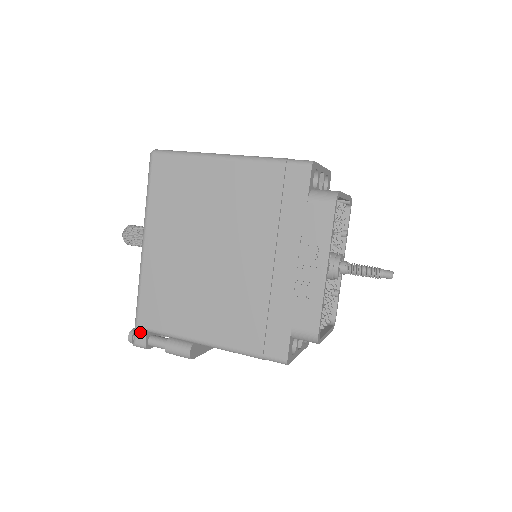
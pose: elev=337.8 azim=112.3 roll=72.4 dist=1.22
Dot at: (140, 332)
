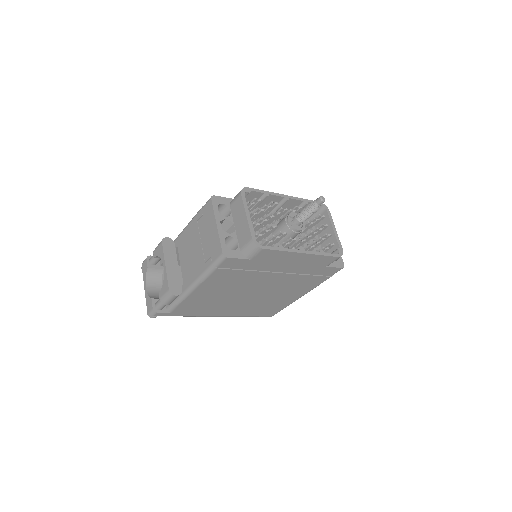
Dot at: occluded
